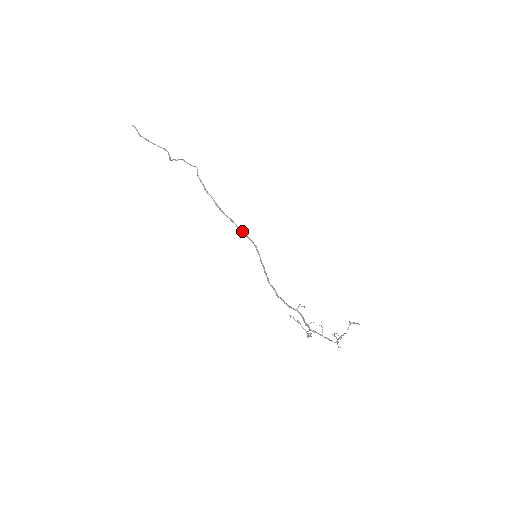
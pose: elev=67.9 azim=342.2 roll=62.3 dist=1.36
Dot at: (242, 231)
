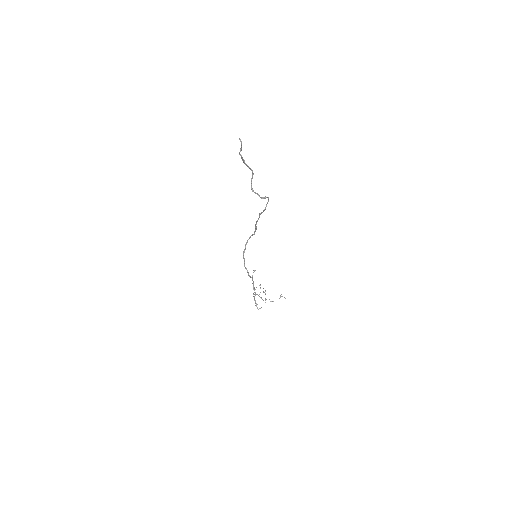
Dot at: occluded
